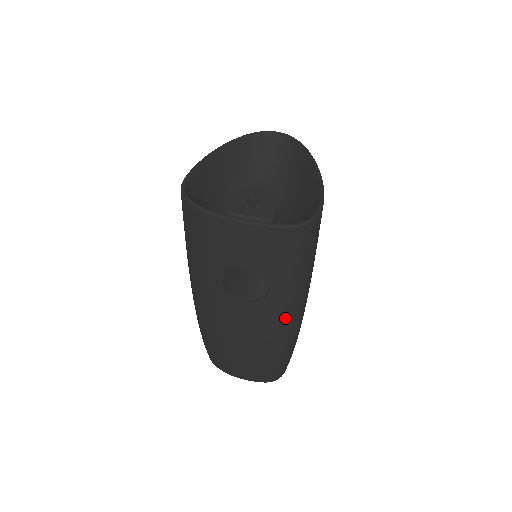
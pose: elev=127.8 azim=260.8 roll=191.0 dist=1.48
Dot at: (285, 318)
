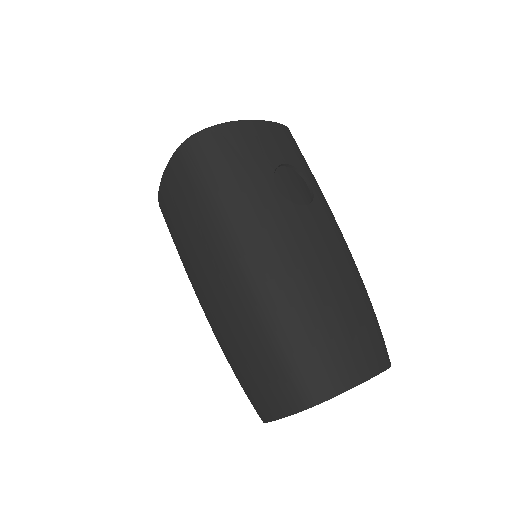
Dot at: (337, 225)
